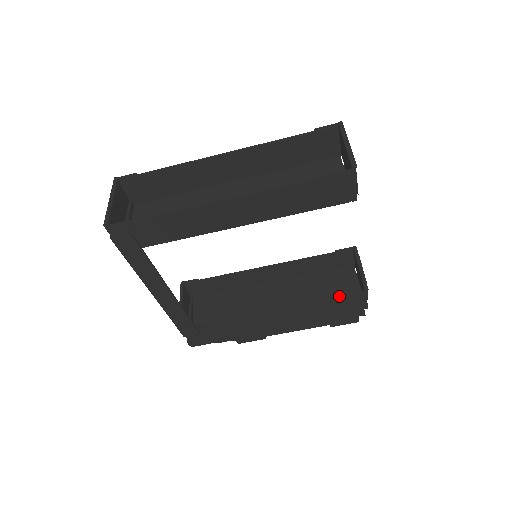
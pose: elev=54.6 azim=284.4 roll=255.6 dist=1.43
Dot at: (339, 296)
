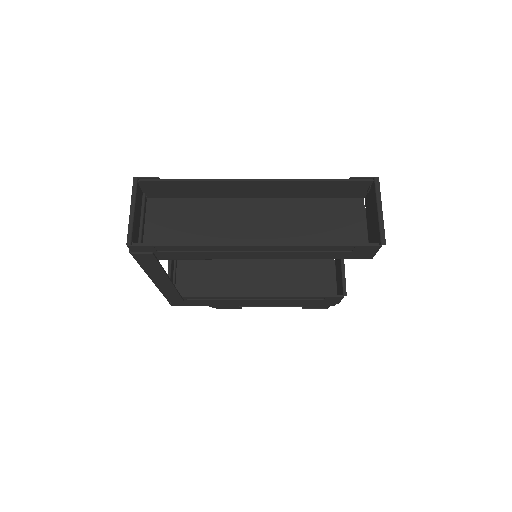
Dot at: (320, 296)
